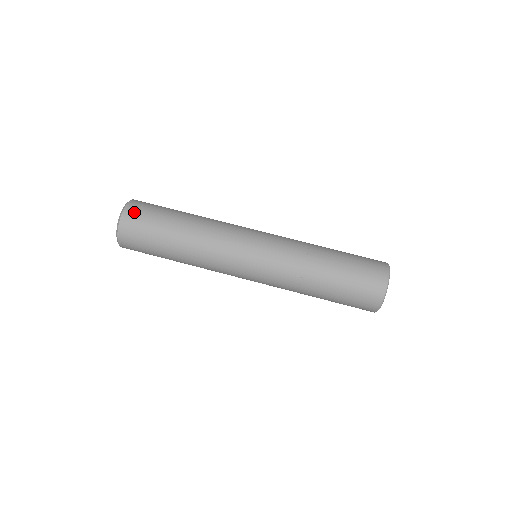
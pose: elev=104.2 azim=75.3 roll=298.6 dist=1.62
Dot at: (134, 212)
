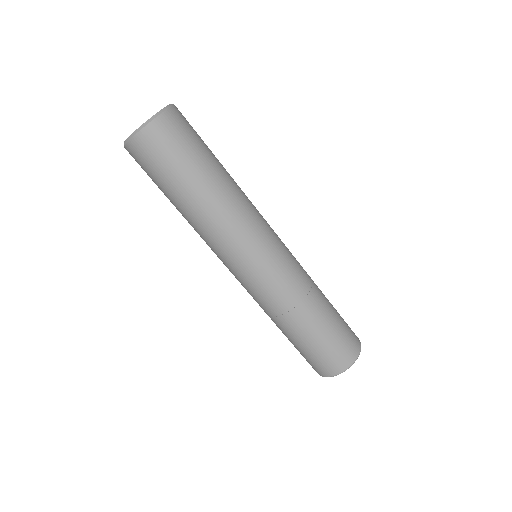
Dot at: (167, 129)
